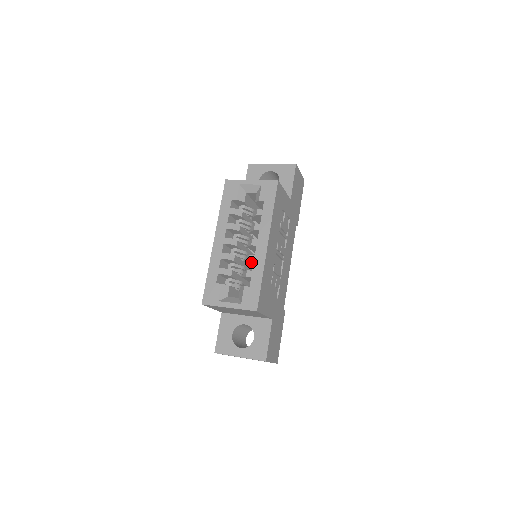
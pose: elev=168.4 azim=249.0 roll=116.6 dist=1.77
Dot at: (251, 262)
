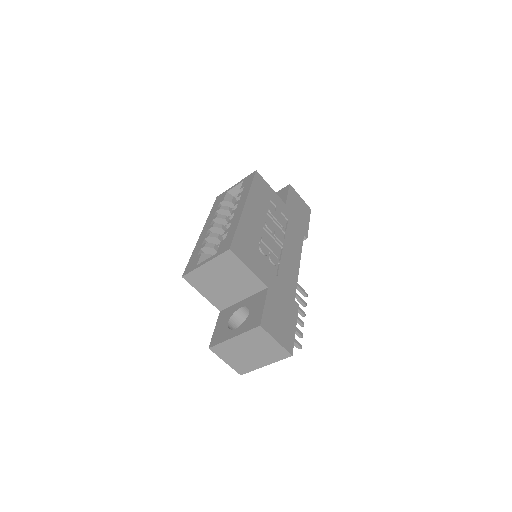
Dot at: occluded
